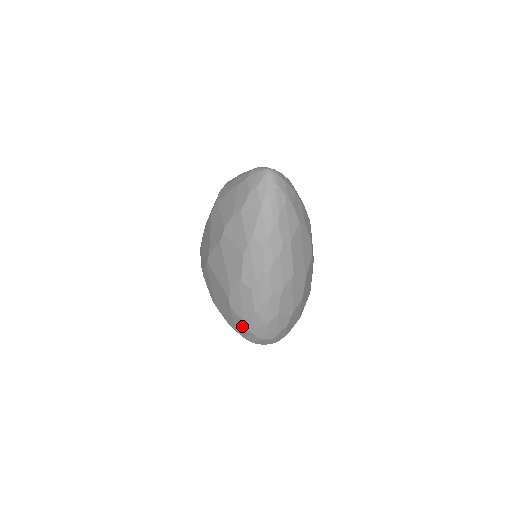
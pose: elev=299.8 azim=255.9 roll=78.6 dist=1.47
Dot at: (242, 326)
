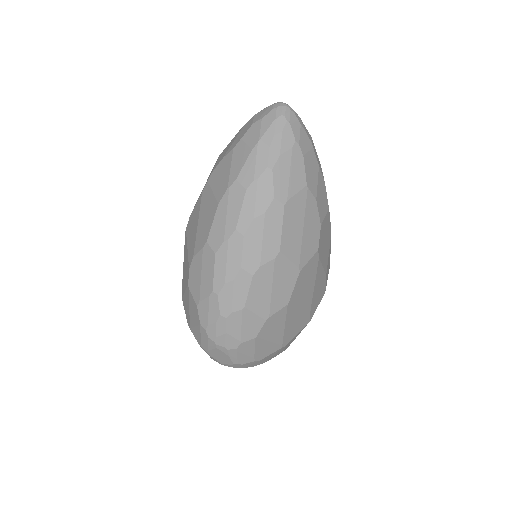
Dot at: (196, 317)
